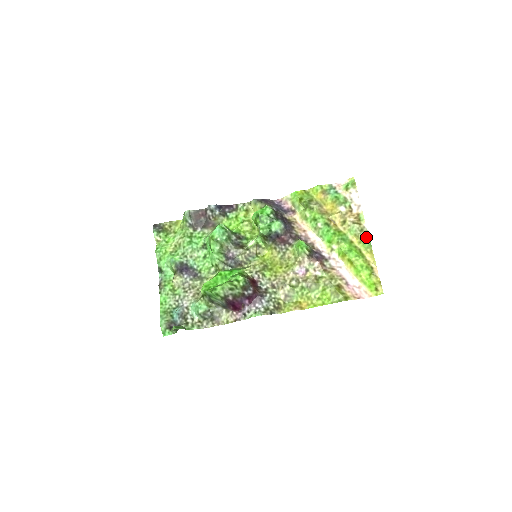
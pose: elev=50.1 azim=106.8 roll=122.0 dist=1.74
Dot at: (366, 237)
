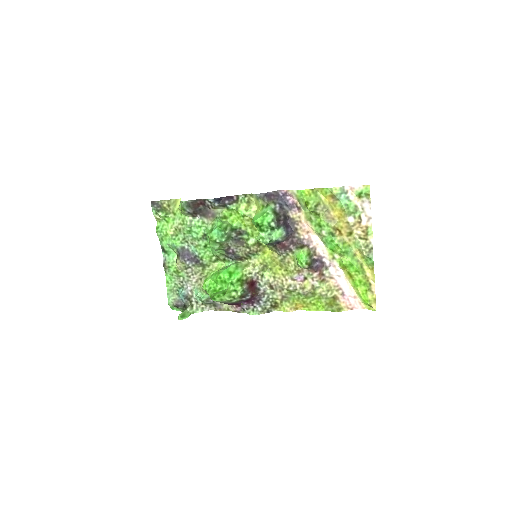
Dot at: (370, 255)
